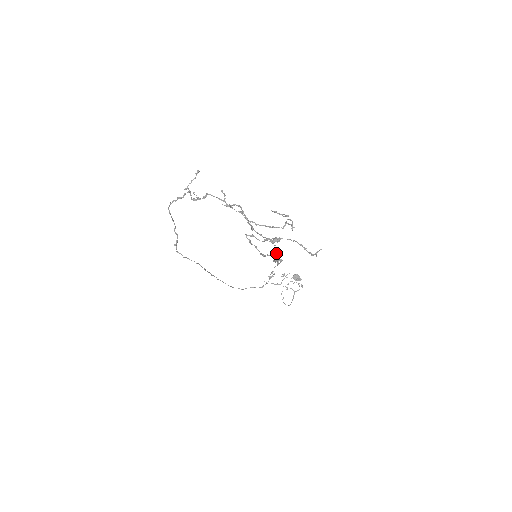
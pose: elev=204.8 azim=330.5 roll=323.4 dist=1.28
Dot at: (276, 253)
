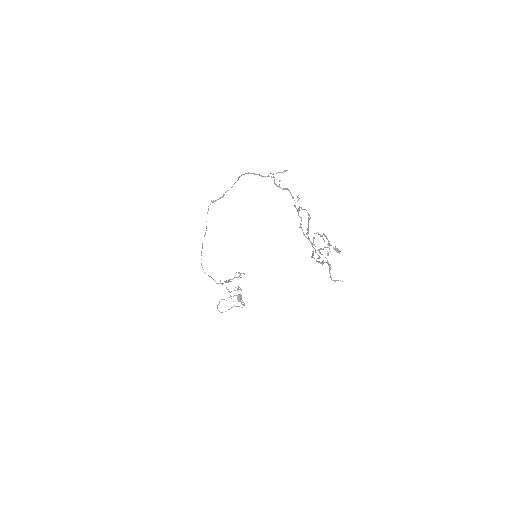
Dot at: occluded
